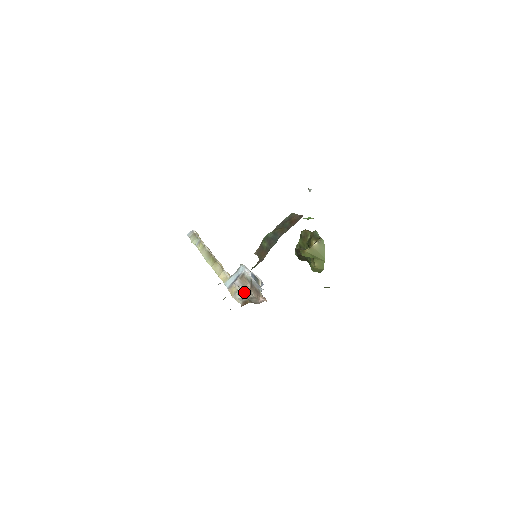
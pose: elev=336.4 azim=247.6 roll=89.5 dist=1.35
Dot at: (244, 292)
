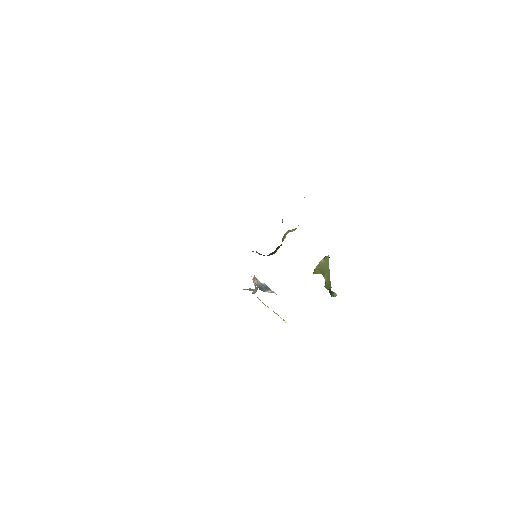
Dot at: (250, 289)
